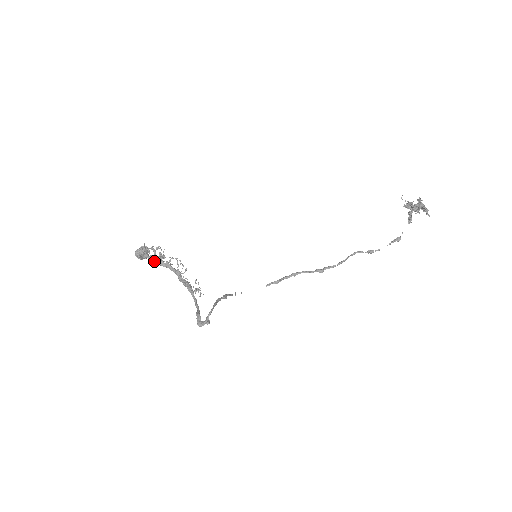
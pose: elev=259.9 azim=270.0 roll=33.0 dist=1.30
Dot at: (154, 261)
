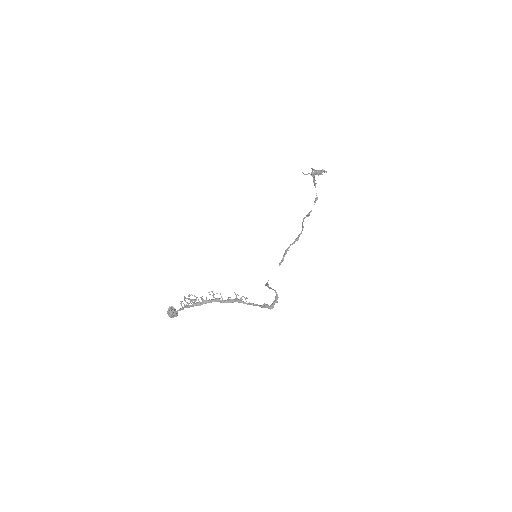
Dot at: (193, 306)
